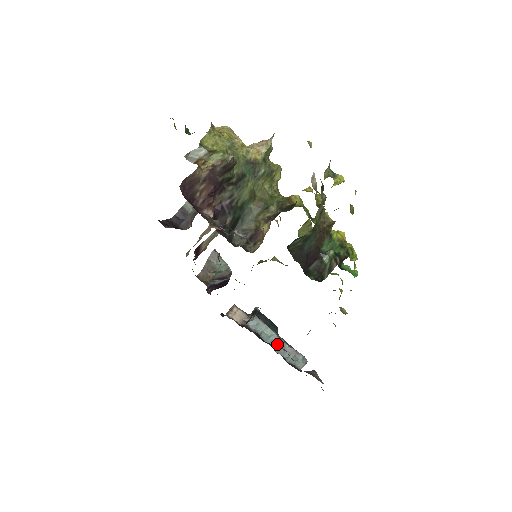
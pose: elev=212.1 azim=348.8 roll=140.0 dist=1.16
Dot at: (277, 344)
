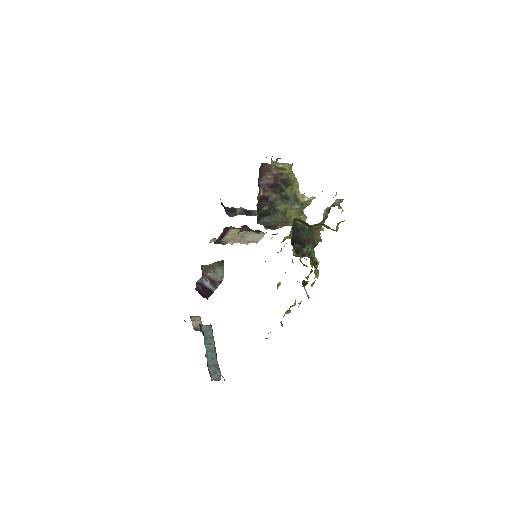
Dot at: (210, 352)
